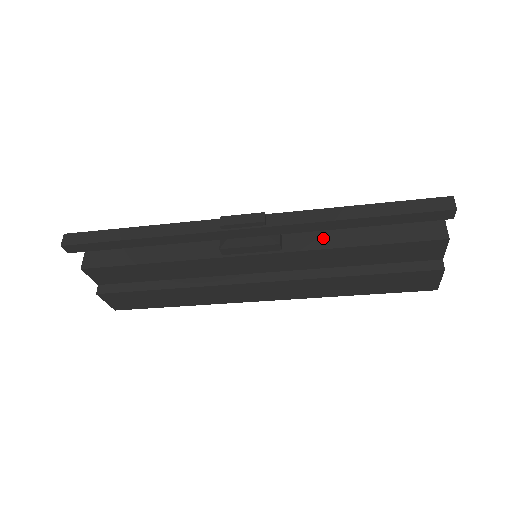
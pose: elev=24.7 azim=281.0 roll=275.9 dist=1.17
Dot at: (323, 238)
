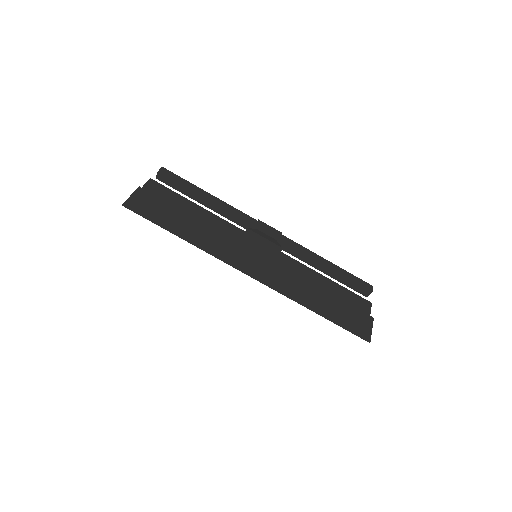
Dot at: occluded
